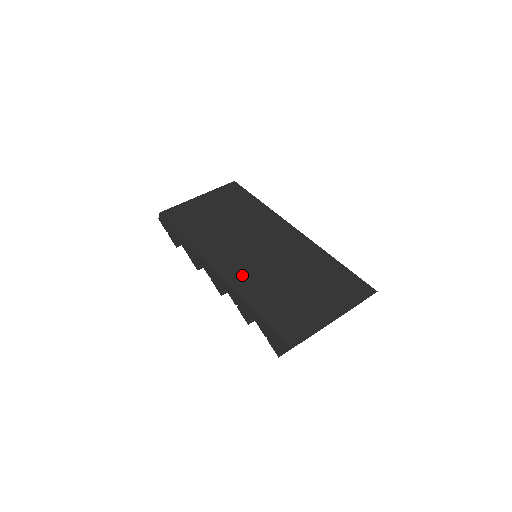
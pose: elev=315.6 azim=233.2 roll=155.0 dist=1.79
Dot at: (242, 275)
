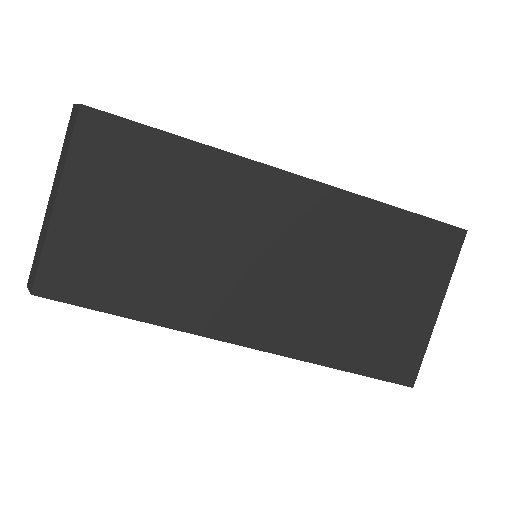
Dot at: (282, 328)
